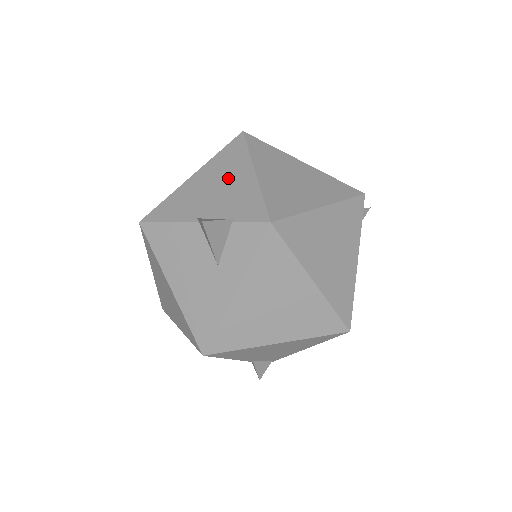
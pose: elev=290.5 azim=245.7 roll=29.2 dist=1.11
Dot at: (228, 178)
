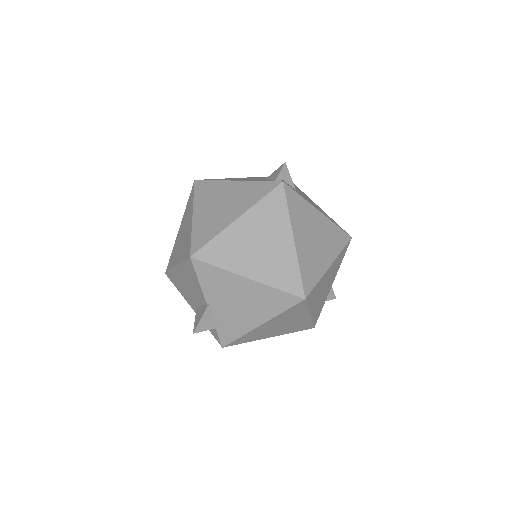
Dot at: (251, 309)
